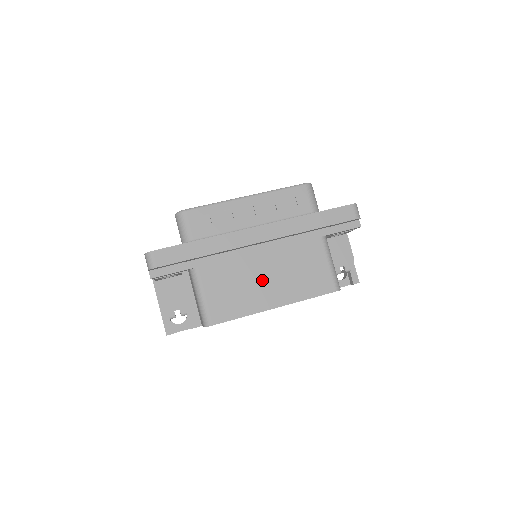
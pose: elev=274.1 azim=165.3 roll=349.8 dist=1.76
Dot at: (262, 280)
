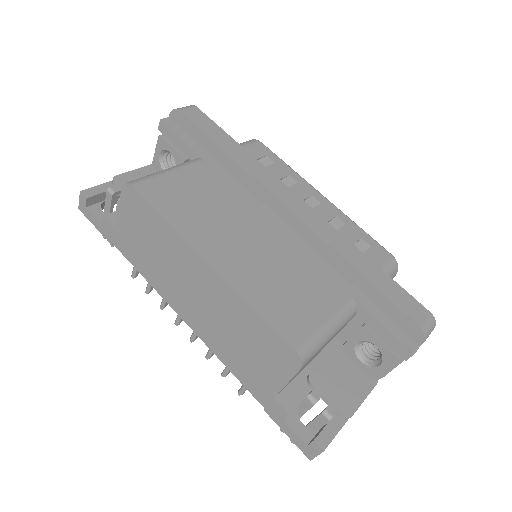
Dot at: (237, 234)
